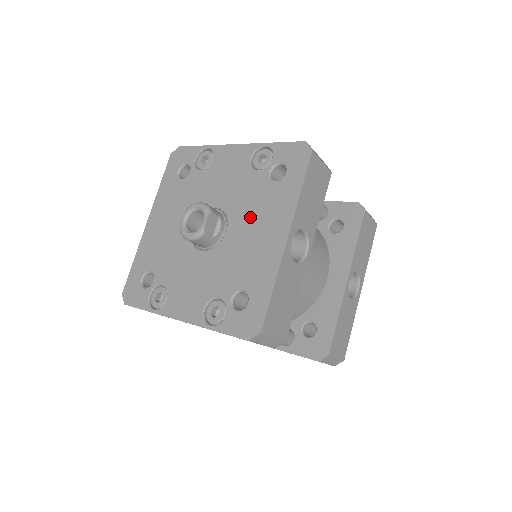
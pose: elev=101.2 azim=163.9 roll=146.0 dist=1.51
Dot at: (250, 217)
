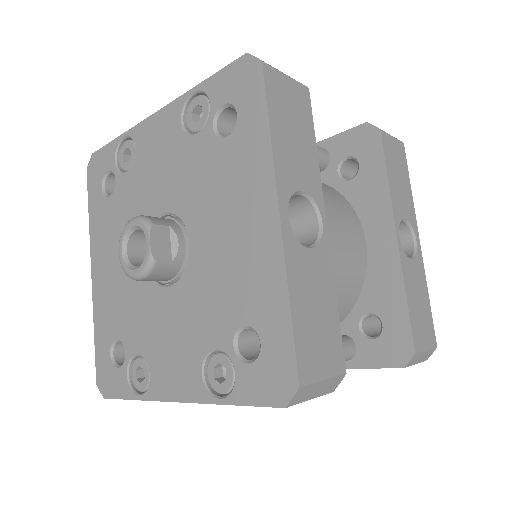
Dot at: (213, 207)
